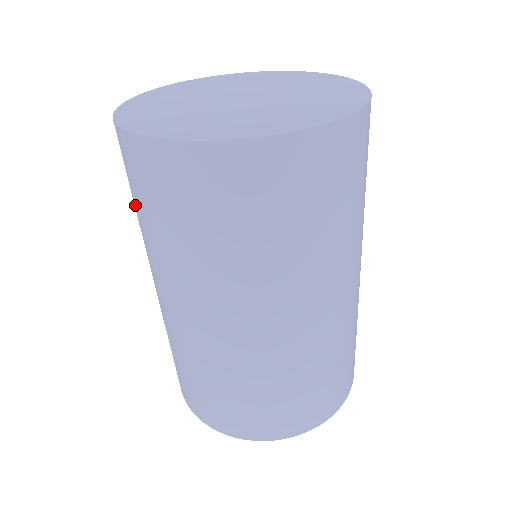
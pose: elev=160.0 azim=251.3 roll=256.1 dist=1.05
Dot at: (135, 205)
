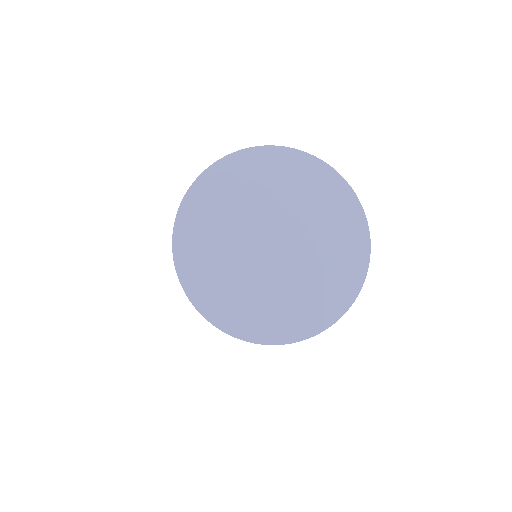
Dot at: occluded
